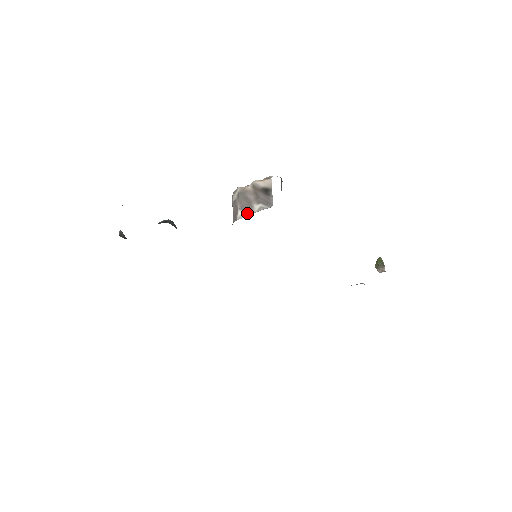
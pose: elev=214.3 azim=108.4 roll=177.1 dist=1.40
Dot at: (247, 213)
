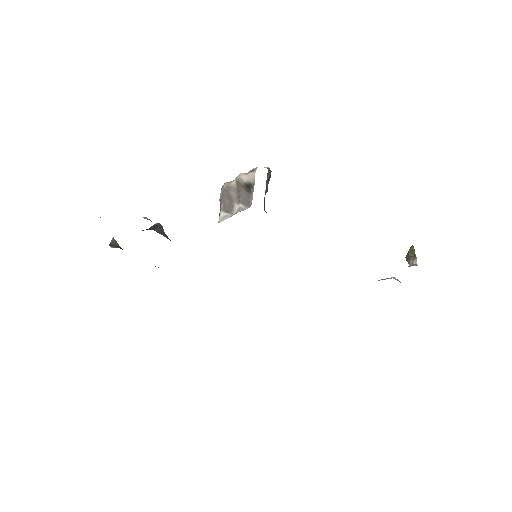
Dot at: (227, 215)
